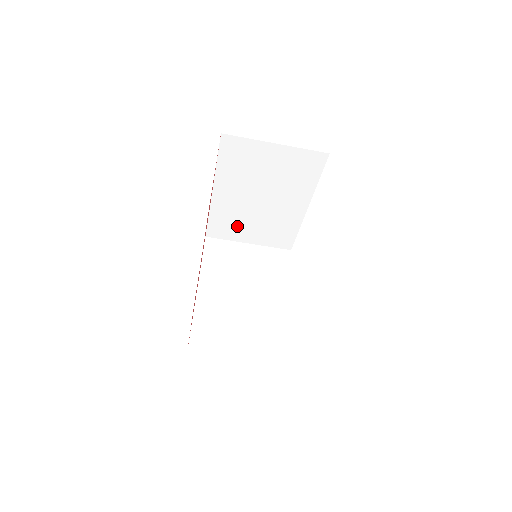
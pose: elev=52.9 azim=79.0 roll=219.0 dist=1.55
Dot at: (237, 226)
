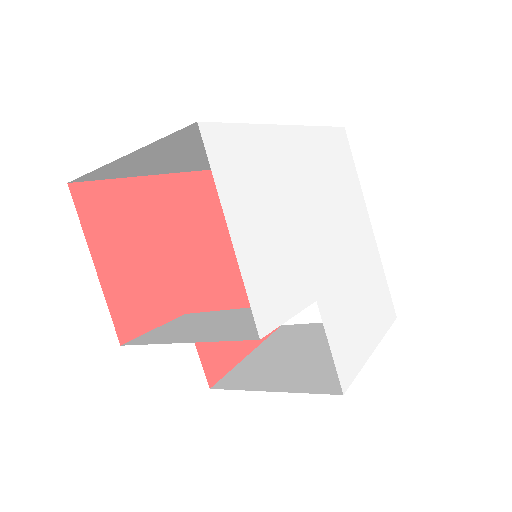
Dot at: occluded
